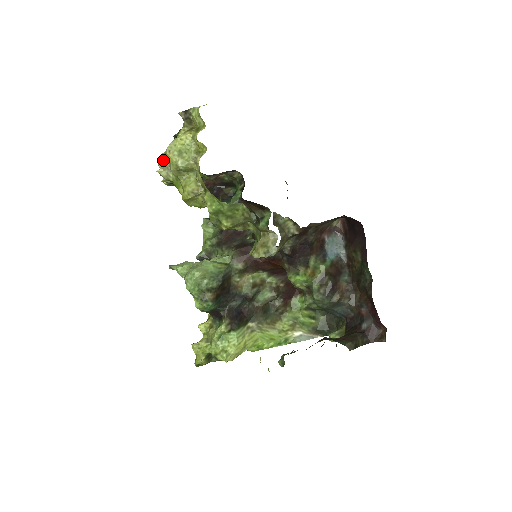
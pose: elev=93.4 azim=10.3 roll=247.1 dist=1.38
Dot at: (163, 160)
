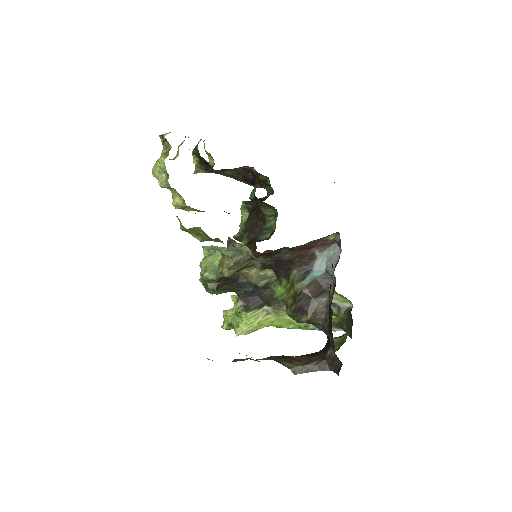
Dot at: occluded
